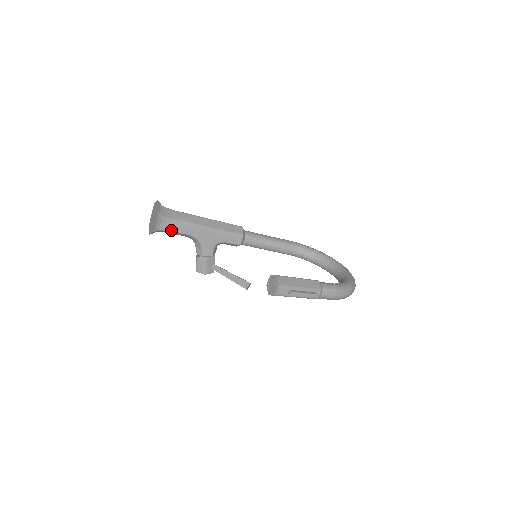
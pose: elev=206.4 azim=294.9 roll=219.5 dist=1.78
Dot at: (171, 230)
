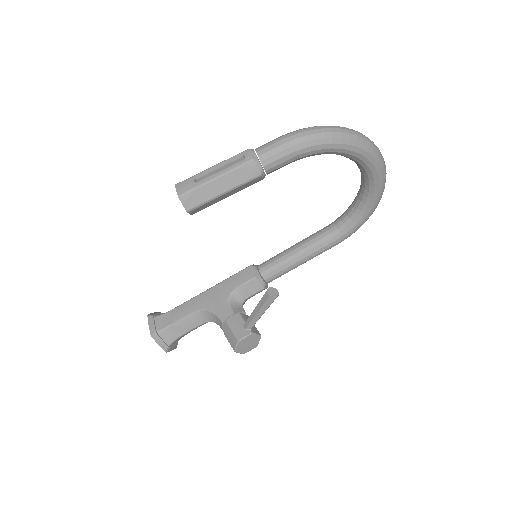
Dot at: (173, 322)
